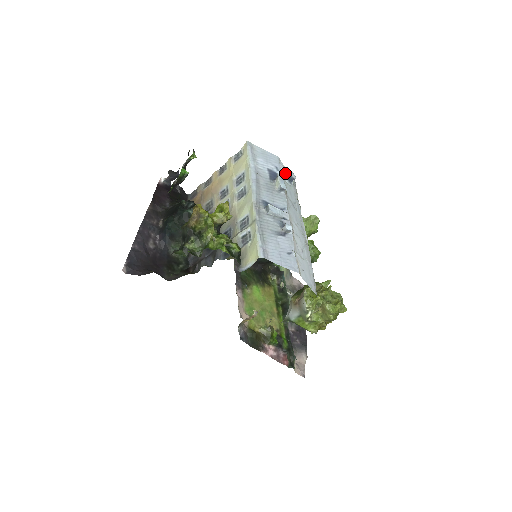
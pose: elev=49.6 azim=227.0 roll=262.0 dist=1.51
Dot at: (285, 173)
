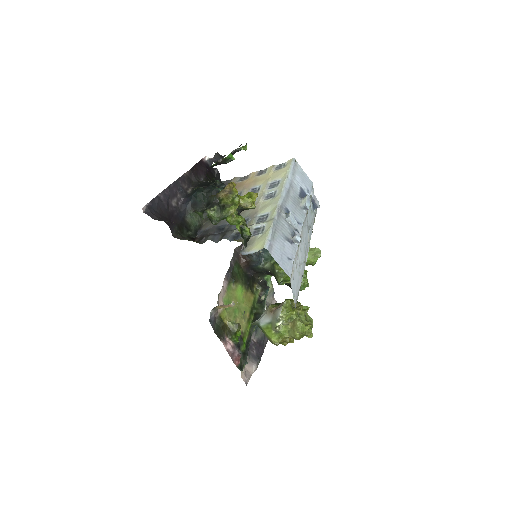
Dot at: (313, 198)
